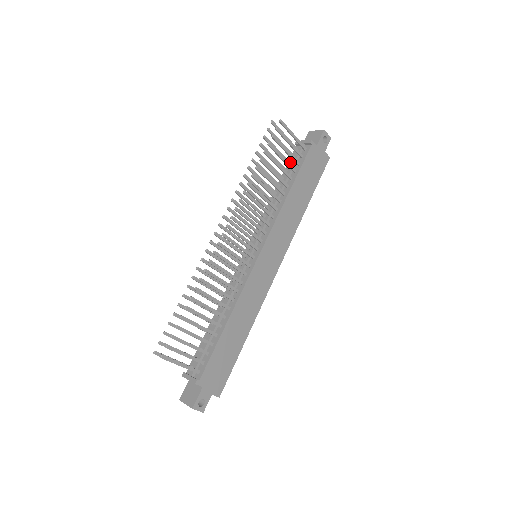
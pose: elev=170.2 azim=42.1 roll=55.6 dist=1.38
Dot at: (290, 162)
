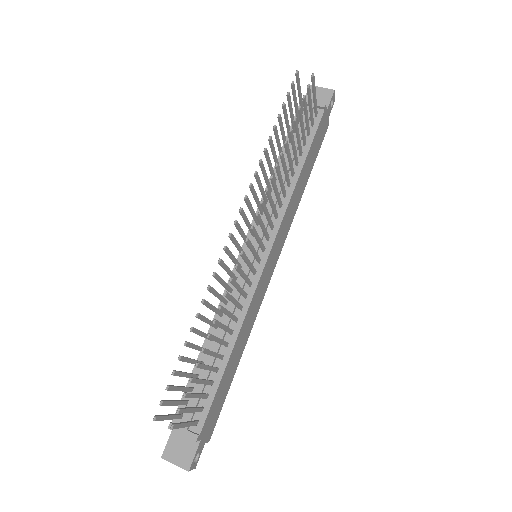
Dot at: occluded
